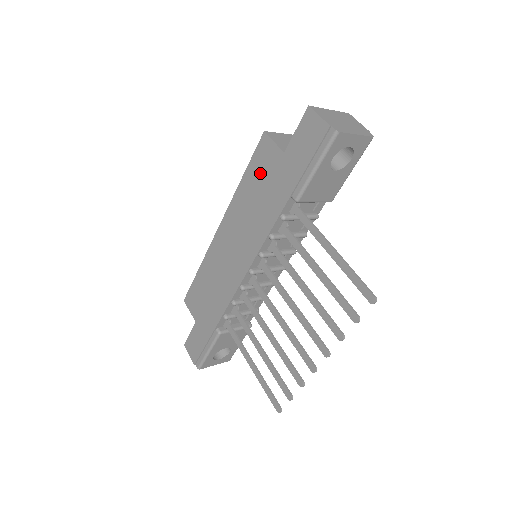
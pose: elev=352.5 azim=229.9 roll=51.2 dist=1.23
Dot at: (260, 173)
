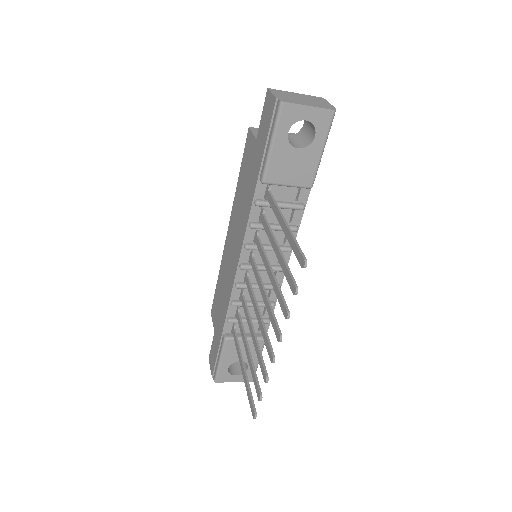
Dot at: (246, 166)
